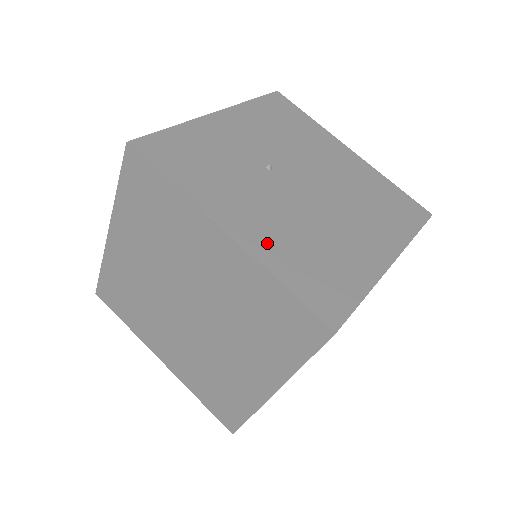
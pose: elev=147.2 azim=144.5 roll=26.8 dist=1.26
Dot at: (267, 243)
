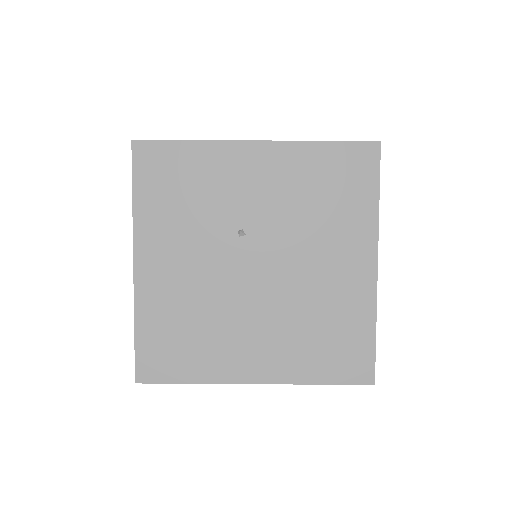
Dot at: (157, 294)
